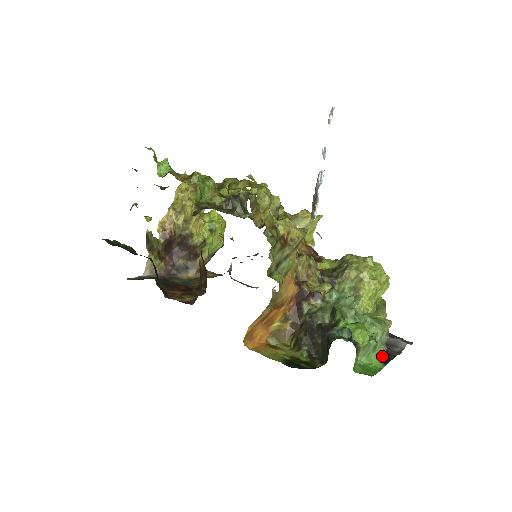
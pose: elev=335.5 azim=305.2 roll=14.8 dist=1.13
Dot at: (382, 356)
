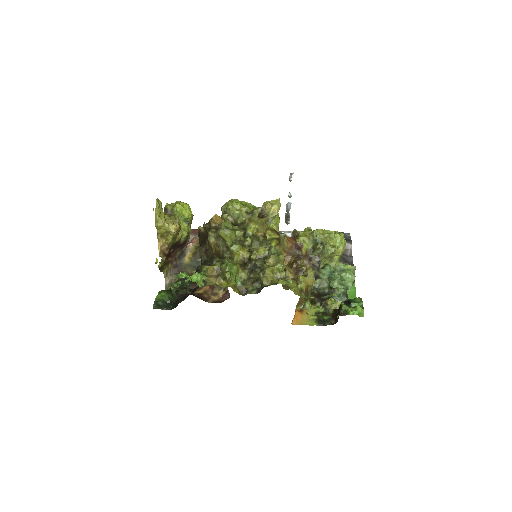
Dot at: occluded
